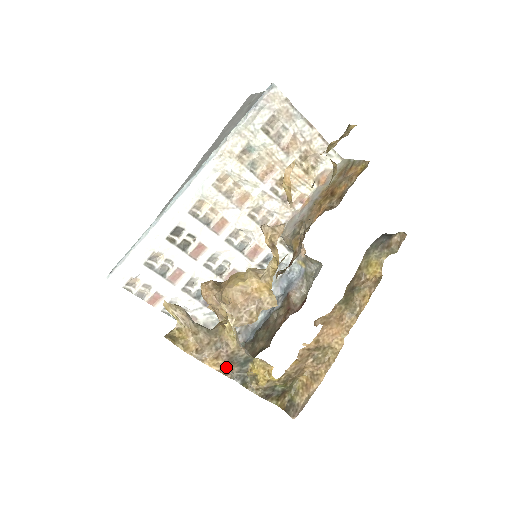
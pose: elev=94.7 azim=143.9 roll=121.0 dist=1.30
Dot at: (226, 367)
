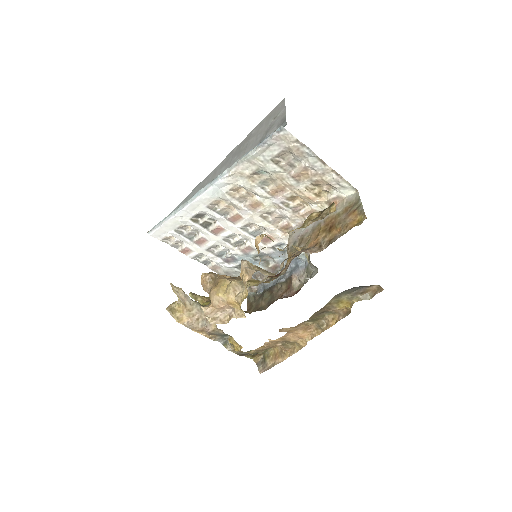
Dot at: occluded
